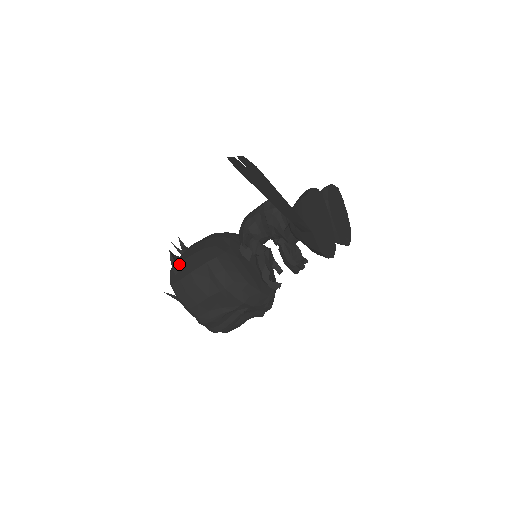
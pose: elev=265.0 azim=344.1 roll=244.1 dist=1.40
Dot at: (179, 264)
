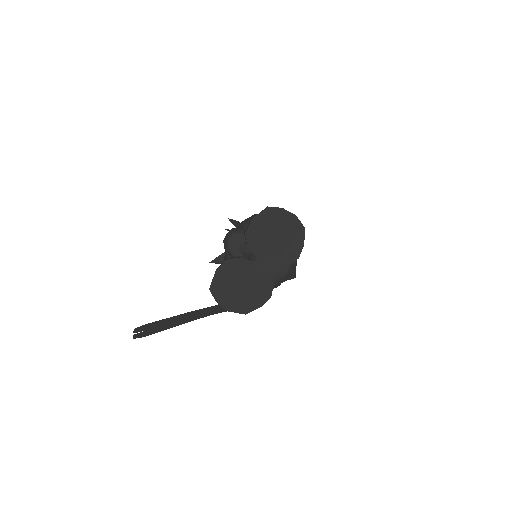
Dot at: occluded
